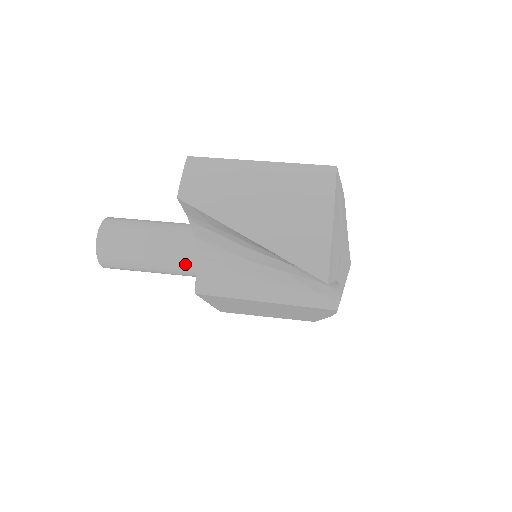
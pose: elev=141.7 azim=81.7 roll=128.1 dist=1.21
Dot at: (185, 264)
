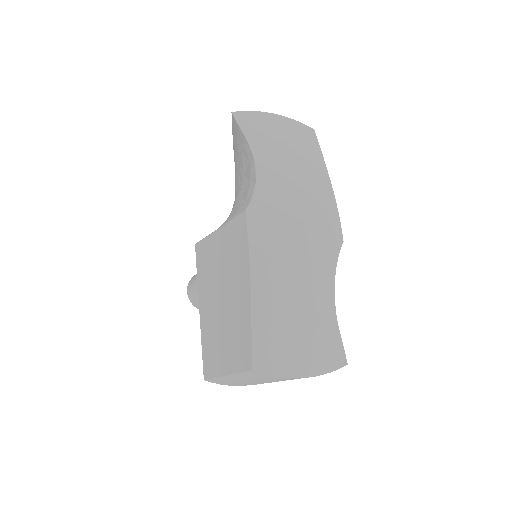
Dot at: occluded
